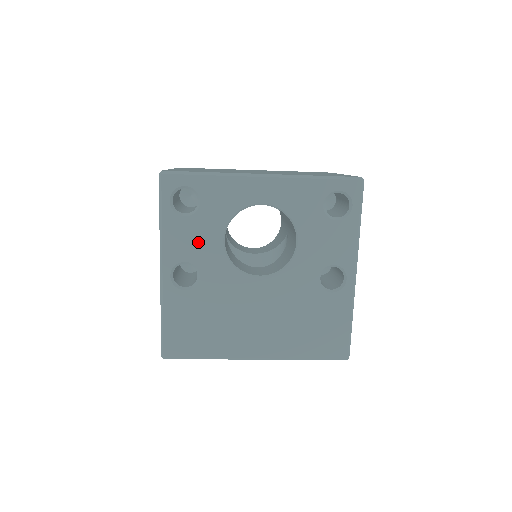
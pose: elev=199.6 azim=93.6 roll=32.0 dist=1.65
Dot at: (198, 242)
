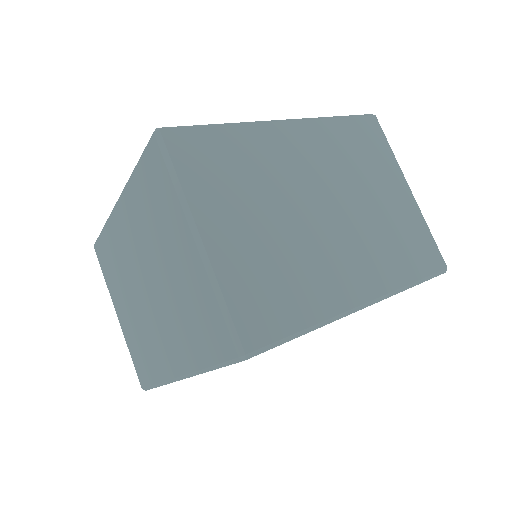
Dot at: occluded
